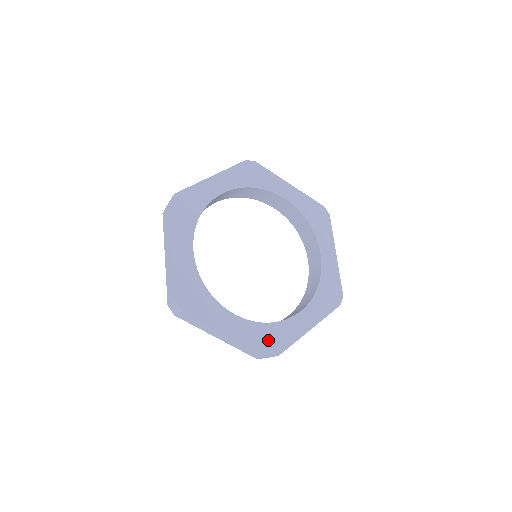
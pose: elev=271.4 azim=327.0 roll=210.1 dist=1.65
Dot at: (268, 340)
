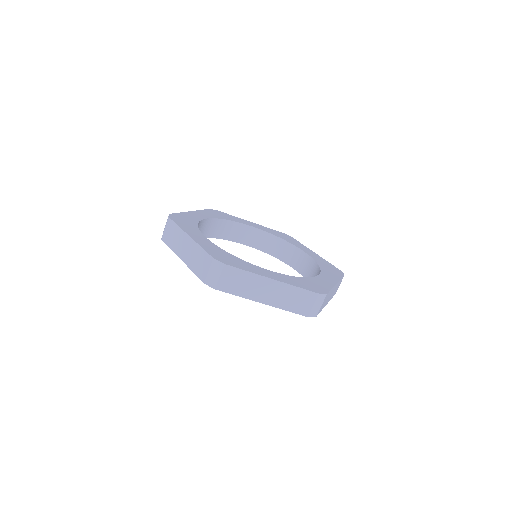
Dot at: (310, 285)
